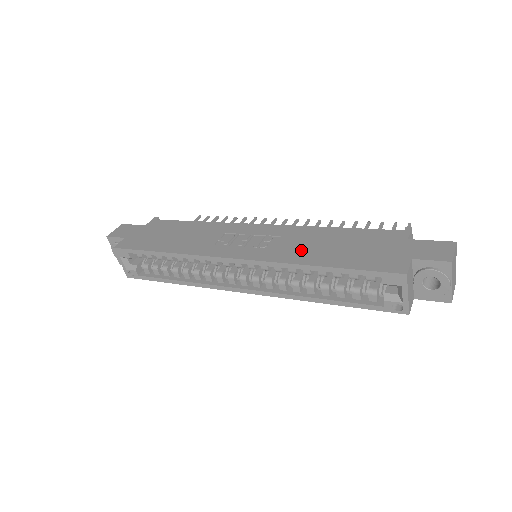
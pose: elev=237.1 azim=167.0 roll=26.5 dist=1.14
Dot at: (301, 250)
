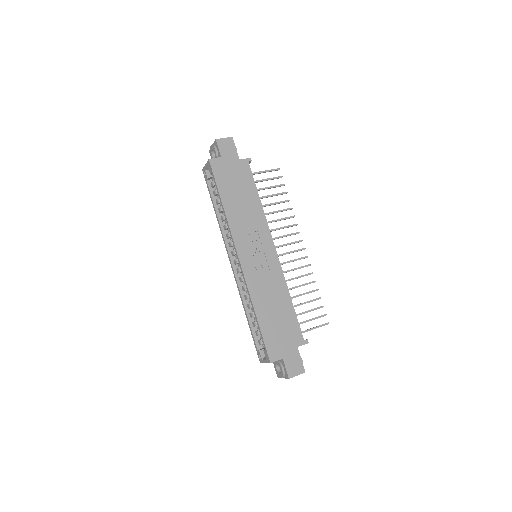
Dot at: (264, 295)
